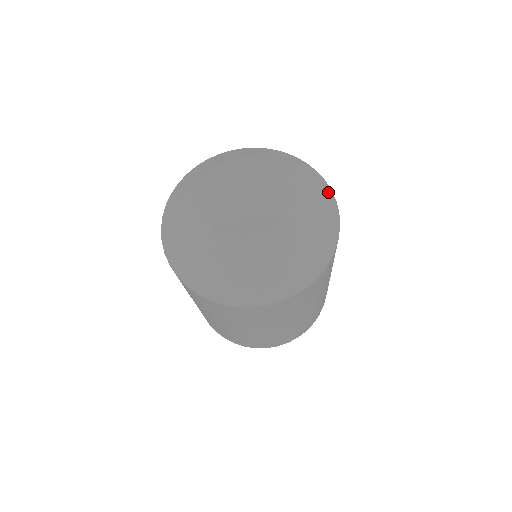
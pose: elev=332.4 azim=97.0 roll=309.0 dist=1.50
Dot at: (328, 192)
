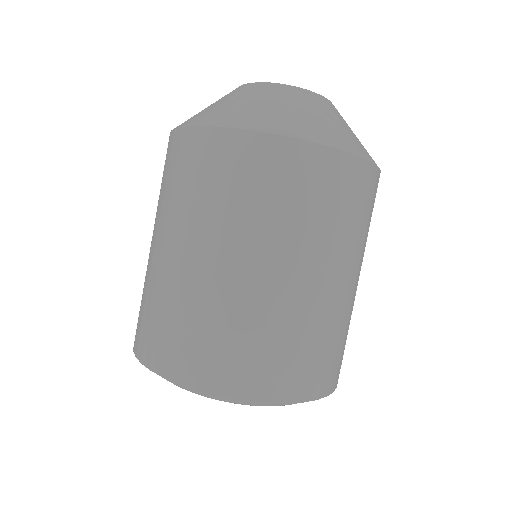
Dot at: occluded
